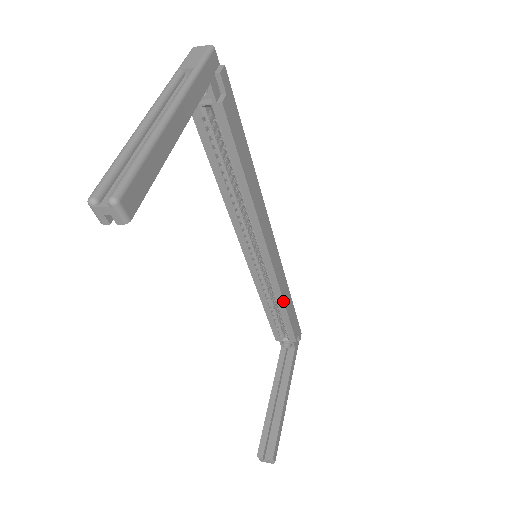
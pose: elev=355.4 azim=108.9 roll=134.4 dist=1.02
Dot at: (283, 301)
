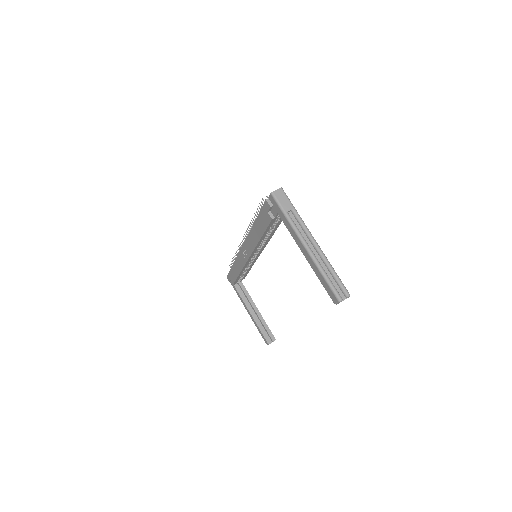
Dot at: occluded
